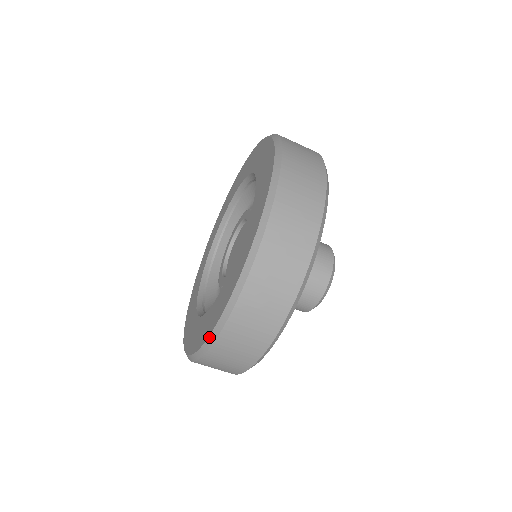
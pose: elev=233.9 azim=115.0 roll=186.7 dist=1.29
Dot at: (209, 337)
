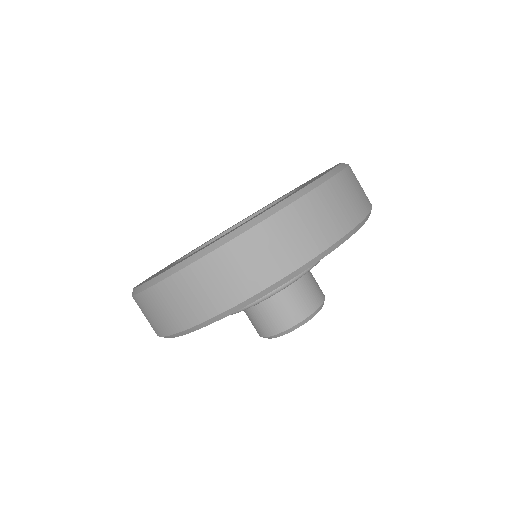
Dot at: (256, 218)
